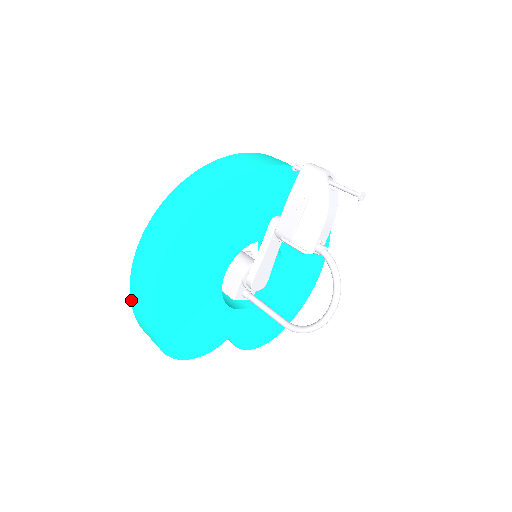
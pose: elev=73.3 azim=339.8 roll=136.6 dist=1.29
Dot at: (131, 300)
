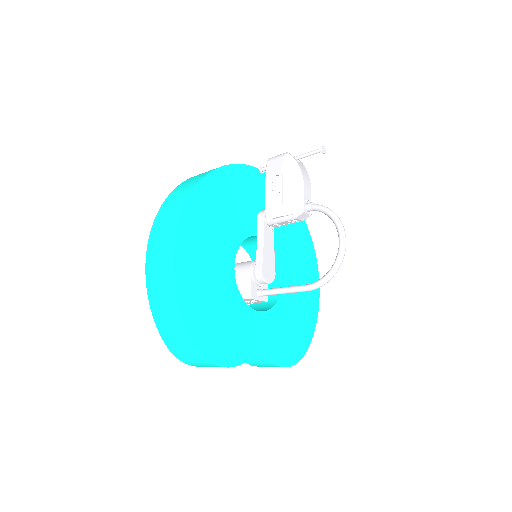
Dot at: (152, 310)
